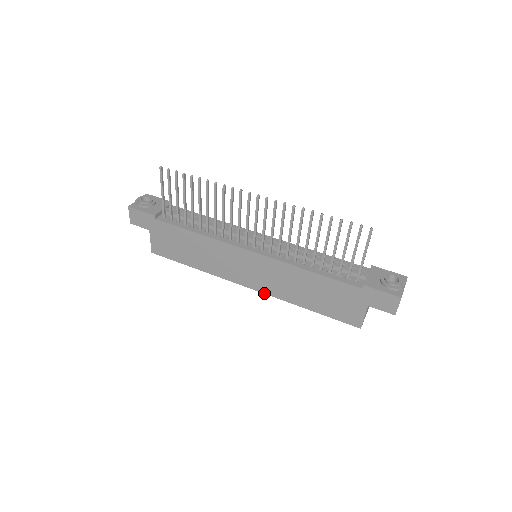
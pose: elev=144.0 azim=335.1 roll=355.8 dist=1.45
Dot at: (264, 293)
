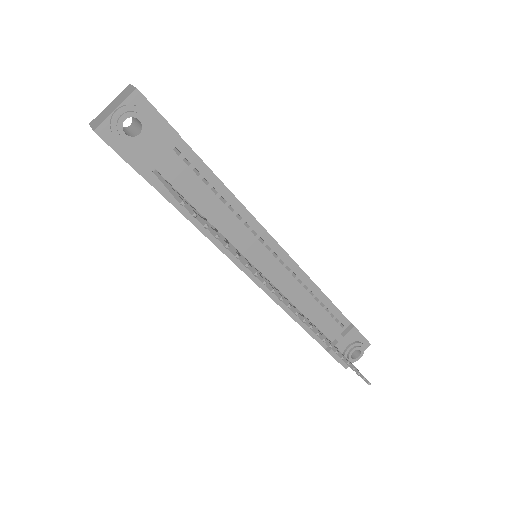
Dot at: occluded
